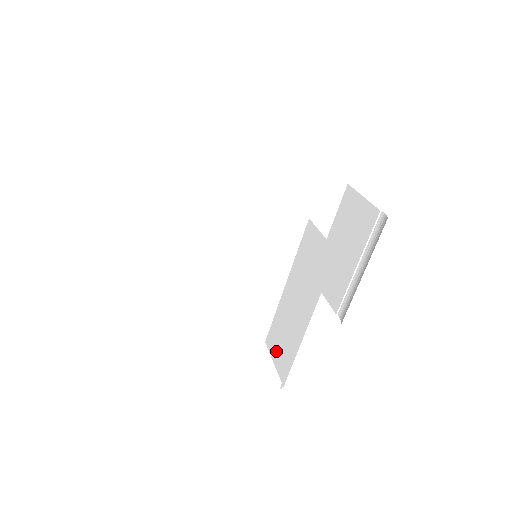
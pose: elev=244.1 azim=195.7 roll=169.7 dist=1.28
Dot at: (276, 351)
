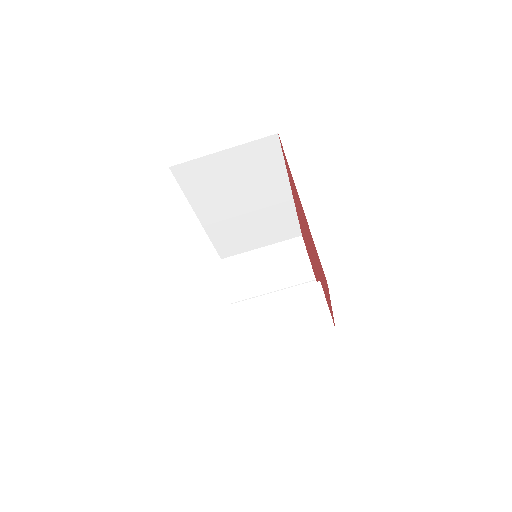
Dot at: (227, 328)
